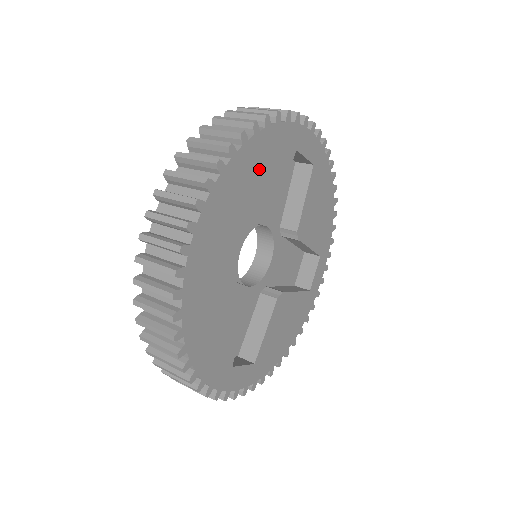
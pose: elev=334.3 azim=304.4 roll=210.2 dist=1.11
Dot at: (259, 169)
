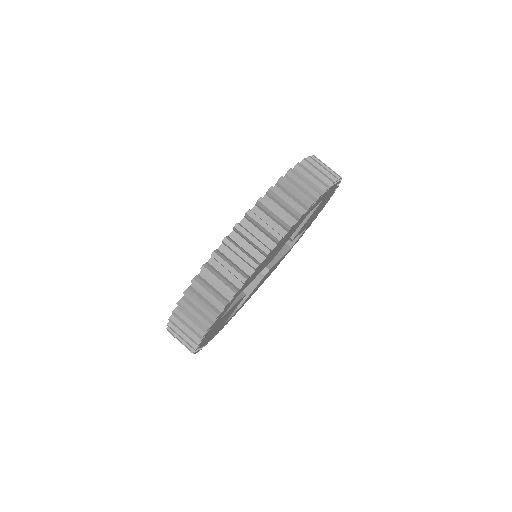
Dot at: occluded
